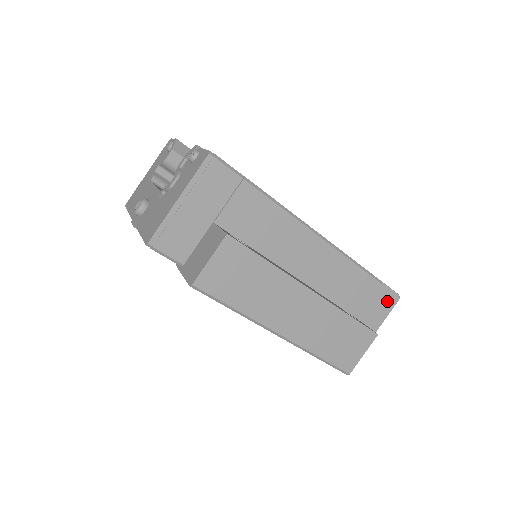
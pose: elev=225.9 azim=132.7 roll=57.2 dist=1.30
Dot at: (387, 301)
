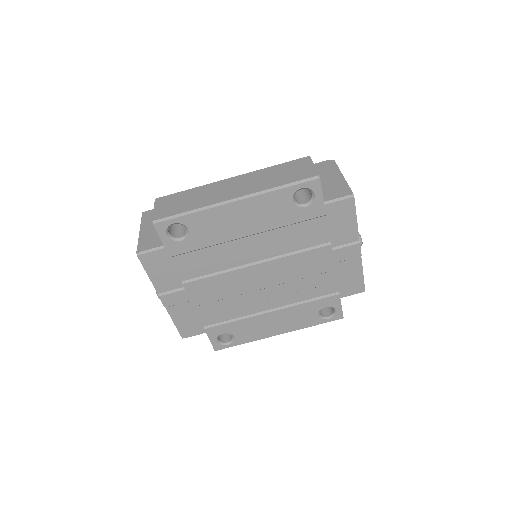
Dot at: (326, 166)
